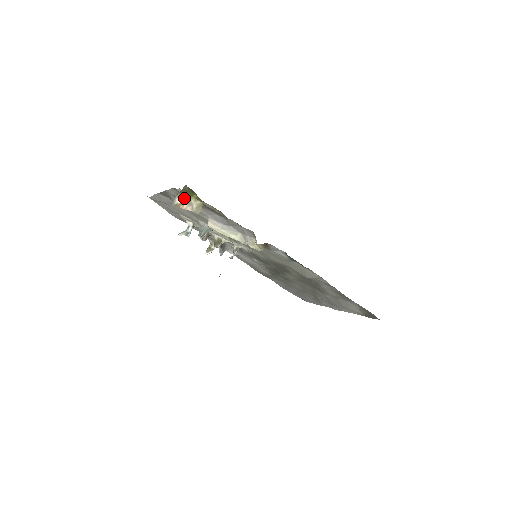
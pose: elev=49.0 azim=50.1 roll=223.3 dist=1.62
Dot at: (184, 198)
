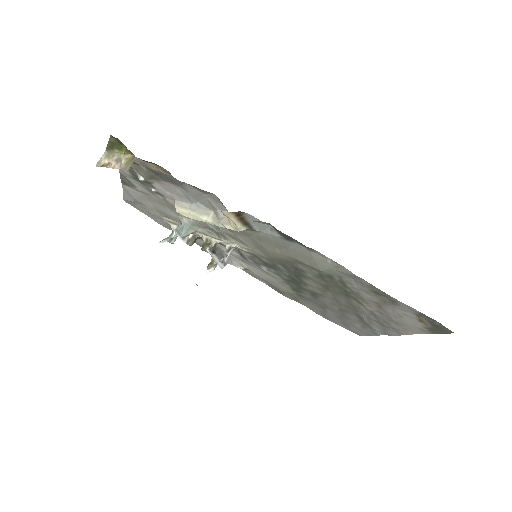
Dot at: (113, 155)
